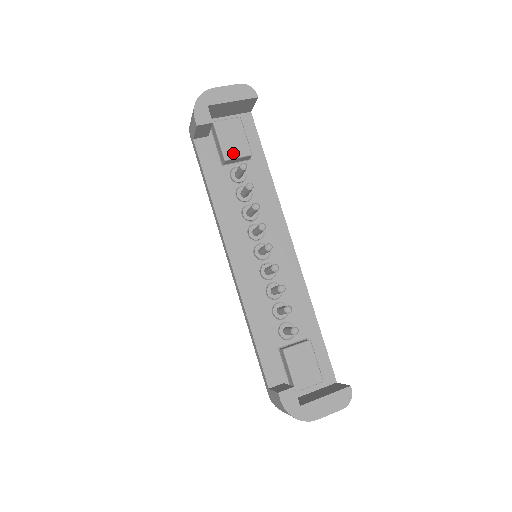
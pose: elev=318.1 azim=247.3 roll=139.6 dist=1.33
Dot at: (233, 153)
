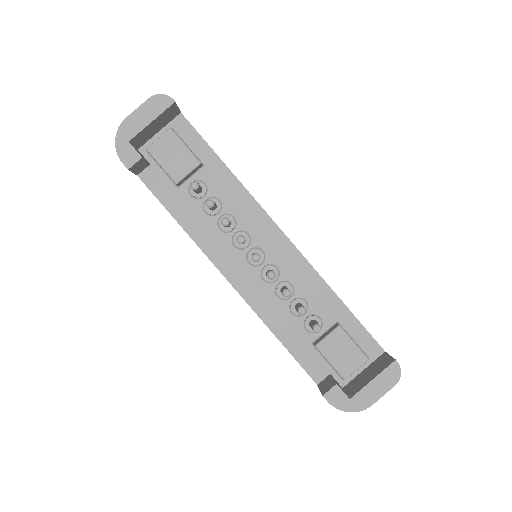
Dot at: (181, 172)
